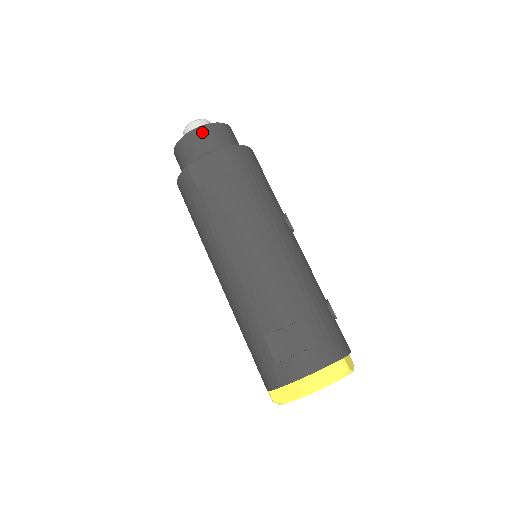
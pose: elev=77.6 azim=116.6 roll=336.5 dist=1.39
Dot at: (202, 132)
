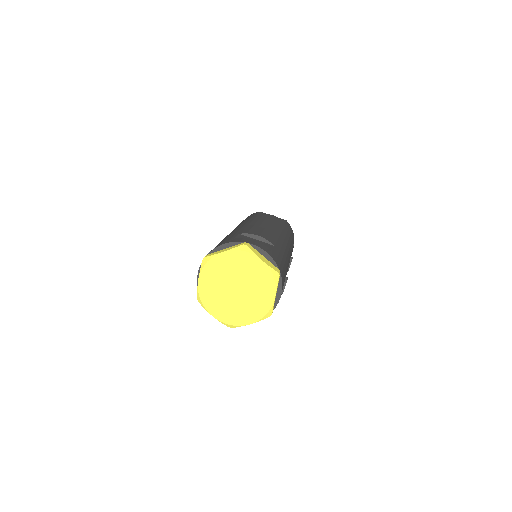
Dot at: occluded
